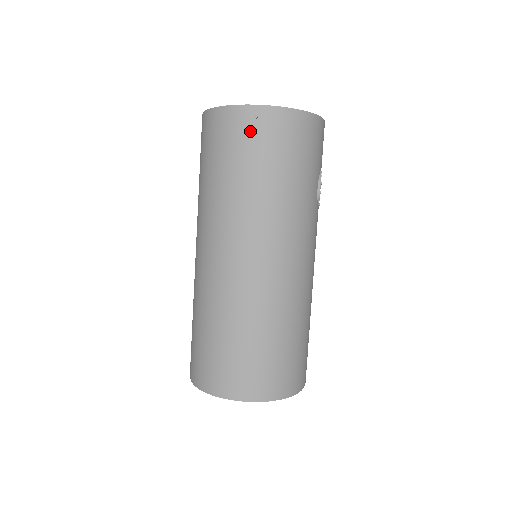
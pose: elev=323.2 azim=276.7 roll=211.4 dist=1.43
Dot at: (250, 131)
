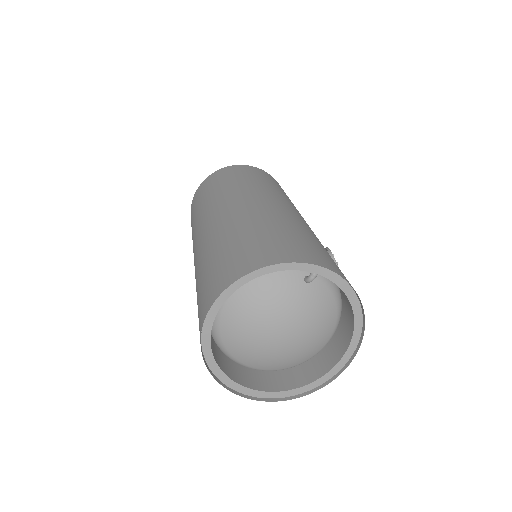
Dot at: occluded
